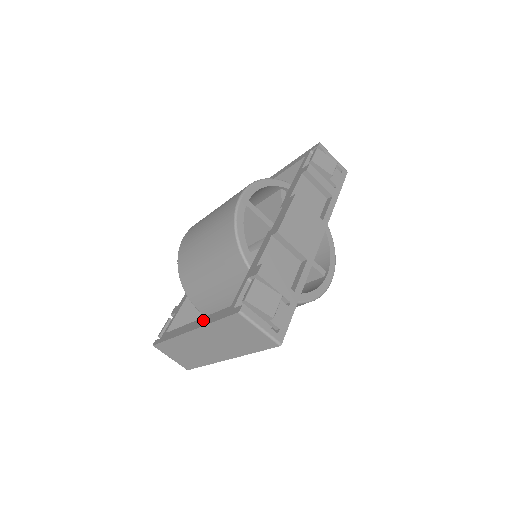
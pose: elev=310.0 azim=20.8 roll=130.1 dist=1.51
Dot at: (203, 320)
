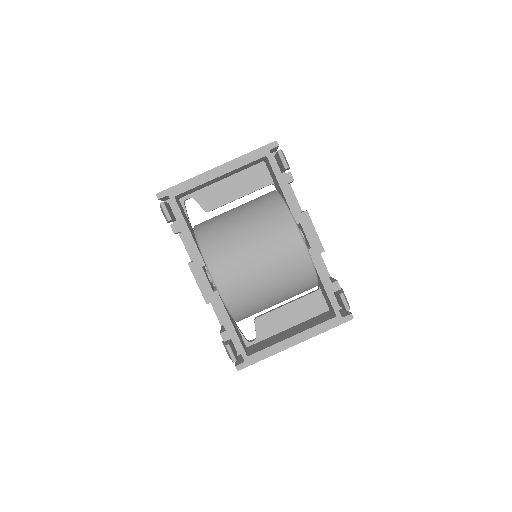
Dot at: (308, 333)
